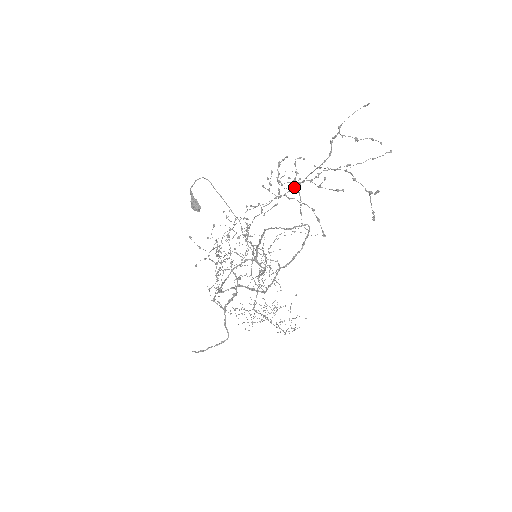
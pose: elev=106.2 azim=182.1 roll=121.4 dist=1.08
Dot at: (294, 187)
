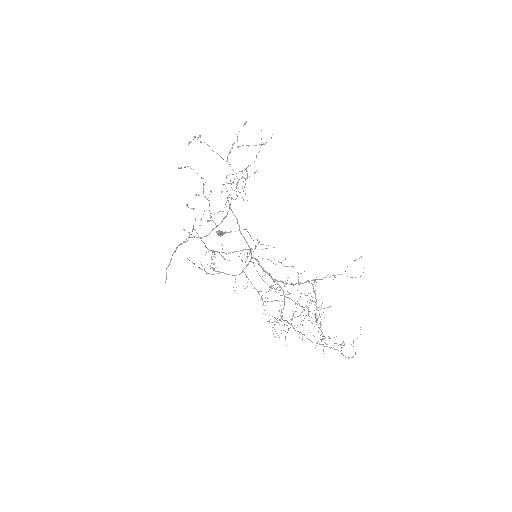
Dot at: (226, 182)
